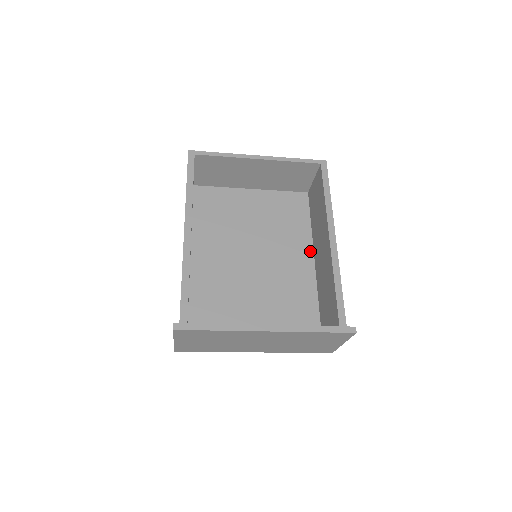
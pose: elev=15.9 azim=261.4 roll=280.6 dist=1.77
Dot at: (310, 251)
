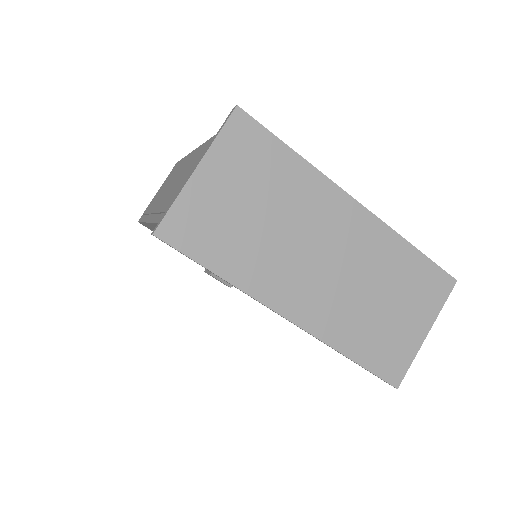
Dot at: occluded
